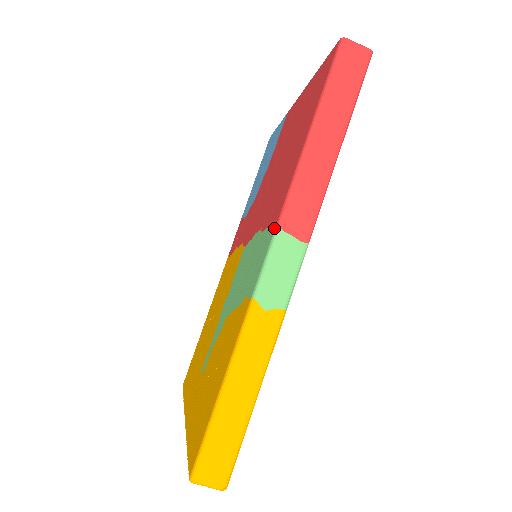
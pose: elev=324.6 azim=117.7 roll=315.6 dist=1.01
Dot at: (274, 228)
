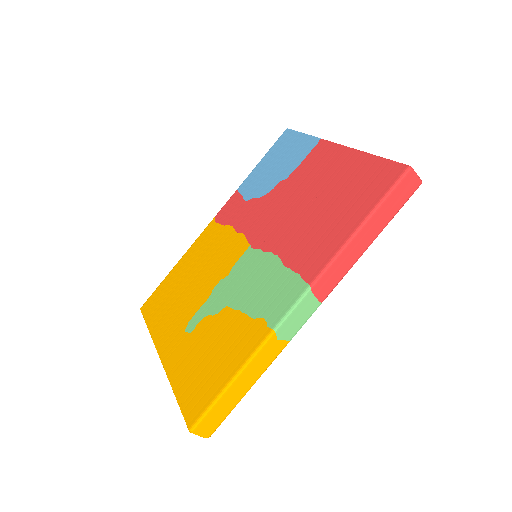
Dot at: (306, 287)
